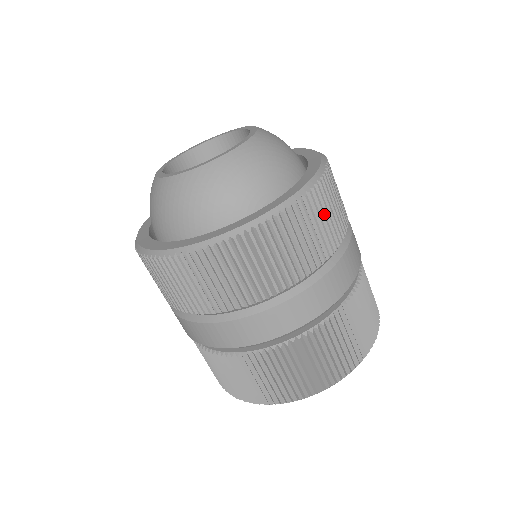
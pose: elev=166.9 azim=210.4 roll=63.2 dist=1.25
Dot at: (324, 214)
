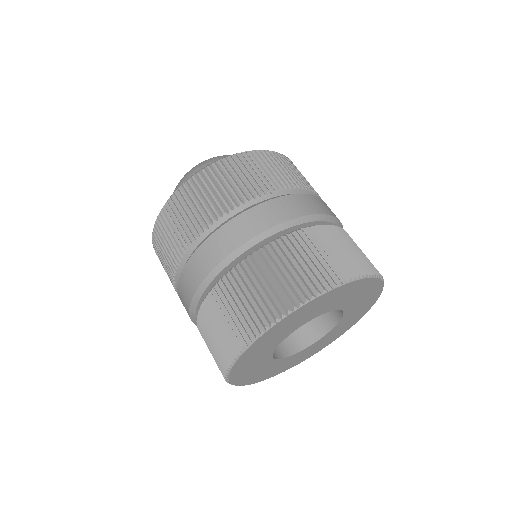
Dot at: (293, 169)
